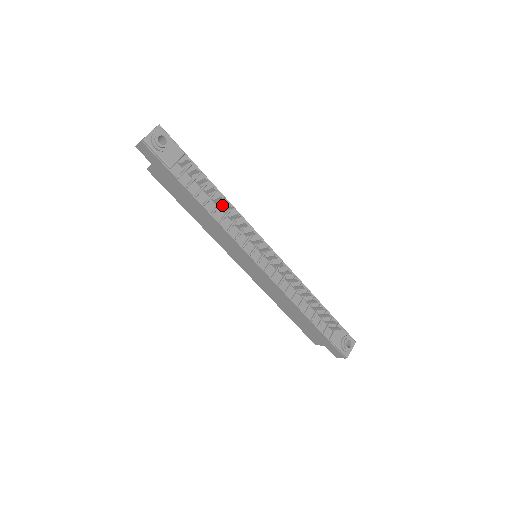
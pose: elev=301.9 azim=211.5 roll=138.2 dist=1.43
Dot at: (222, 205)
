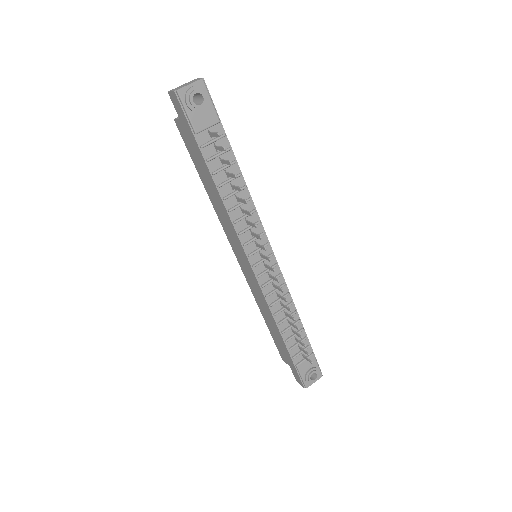
Dot at: (239, 193)
